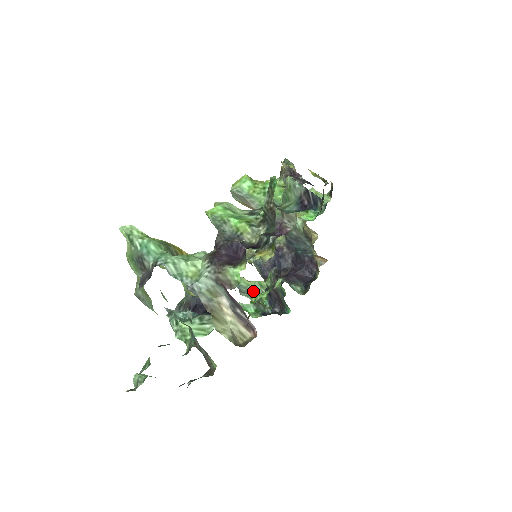
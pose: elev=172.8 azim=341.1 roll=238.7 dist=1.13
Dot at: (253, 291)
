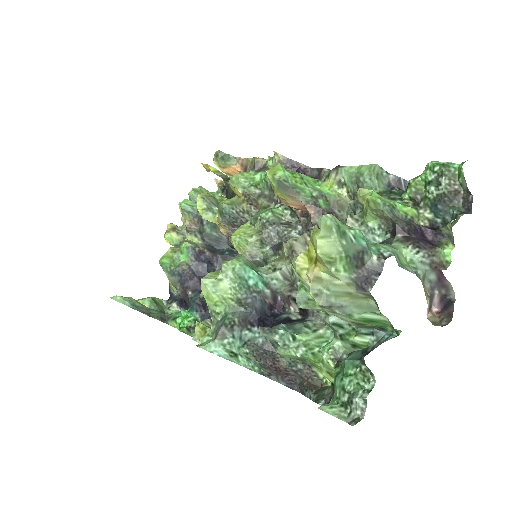
Dot at: (153, 310)
